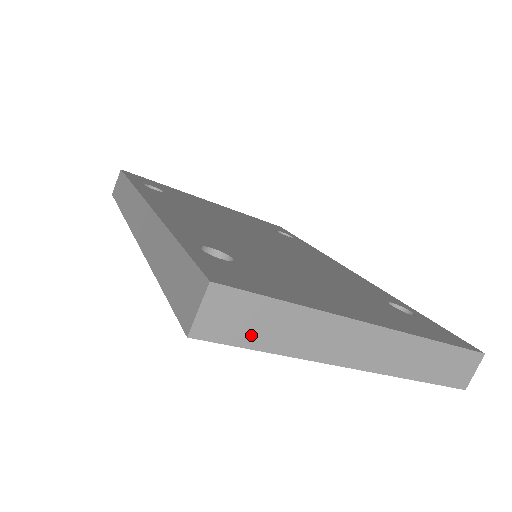
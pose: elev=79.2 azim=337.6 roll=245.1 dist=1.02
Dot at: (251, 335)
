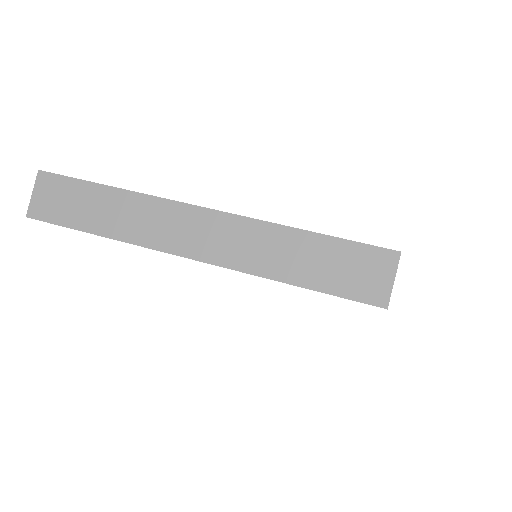
Dot at: (75, 216)
